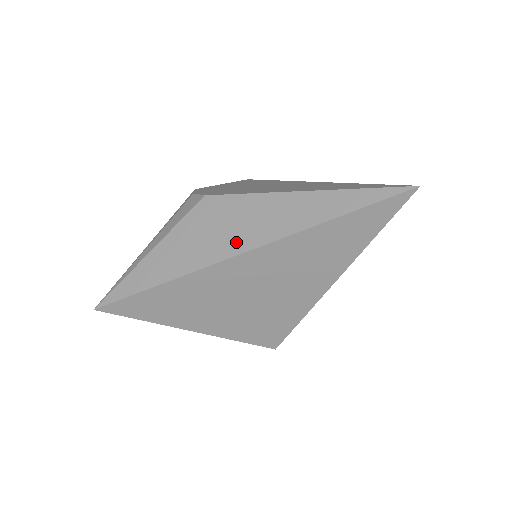
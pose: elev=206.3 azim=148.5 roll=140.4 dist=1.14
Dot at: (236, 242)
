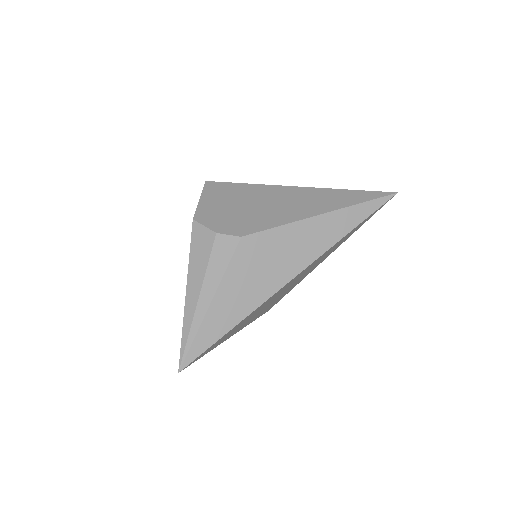
Dot at: (287, 269)
